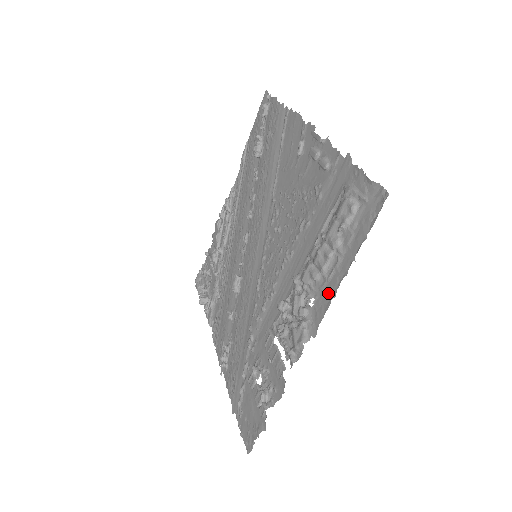
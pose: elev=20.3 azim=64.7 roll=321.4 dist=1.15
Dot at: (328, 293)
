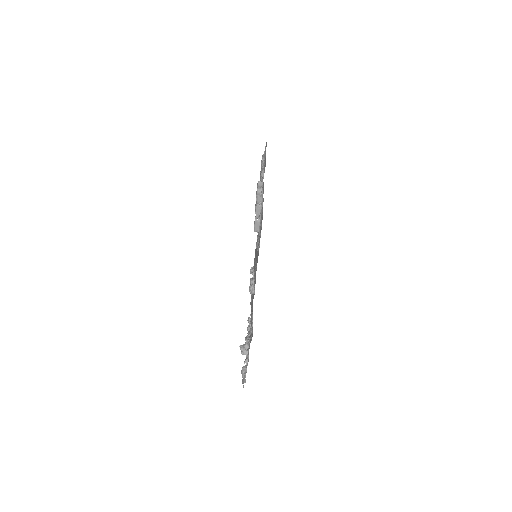
Dot at: (265, 161)
